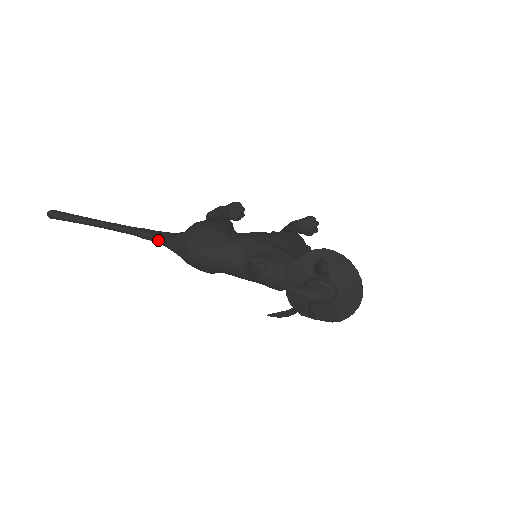
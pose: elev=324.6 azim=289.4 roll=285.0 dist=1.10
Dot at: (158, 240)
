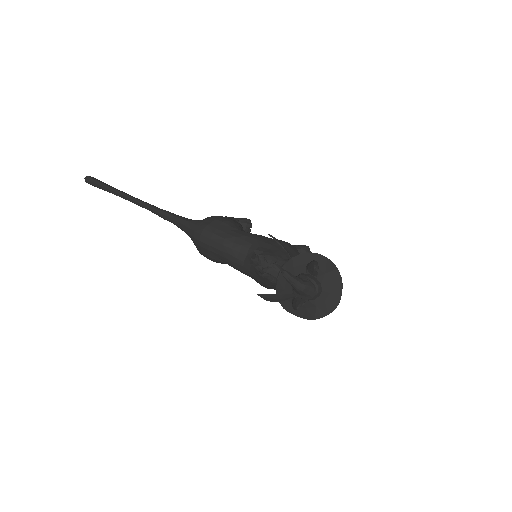
Dot at: (177, 221)
